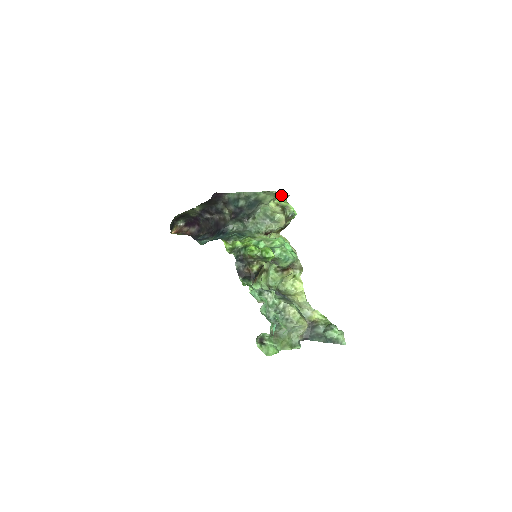
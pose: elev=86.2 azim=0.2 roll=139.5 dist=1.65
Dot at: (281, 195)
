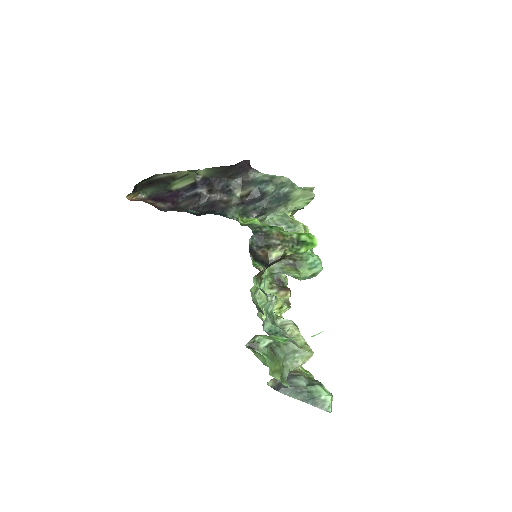
Dot at: occluded
